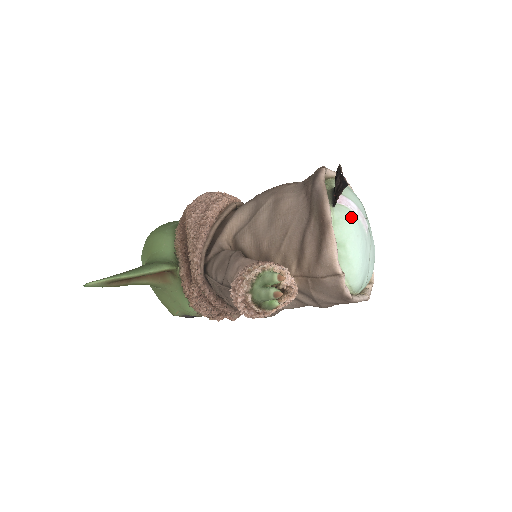
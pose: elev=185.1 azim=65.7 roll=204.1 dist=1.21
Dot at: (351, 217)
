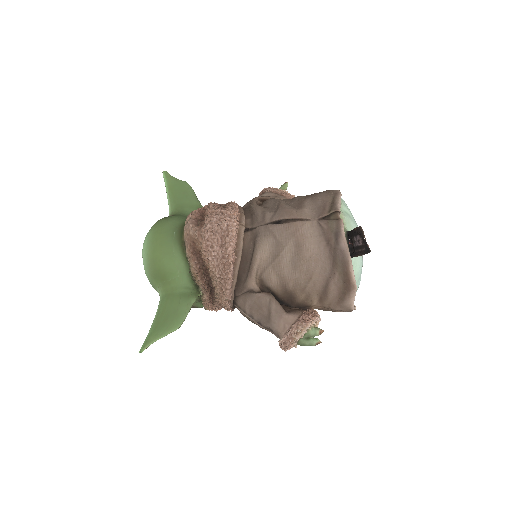
Dot at: (360, 259)
